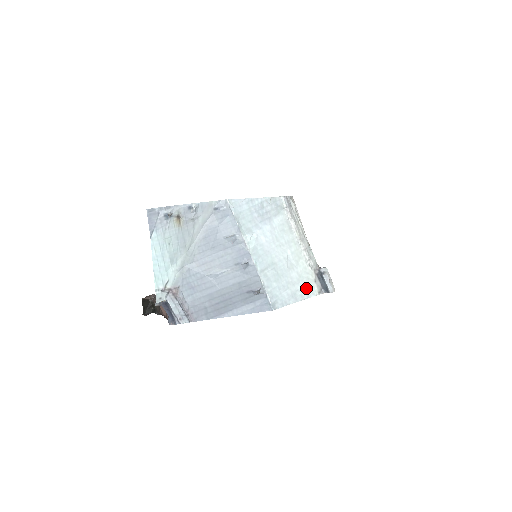
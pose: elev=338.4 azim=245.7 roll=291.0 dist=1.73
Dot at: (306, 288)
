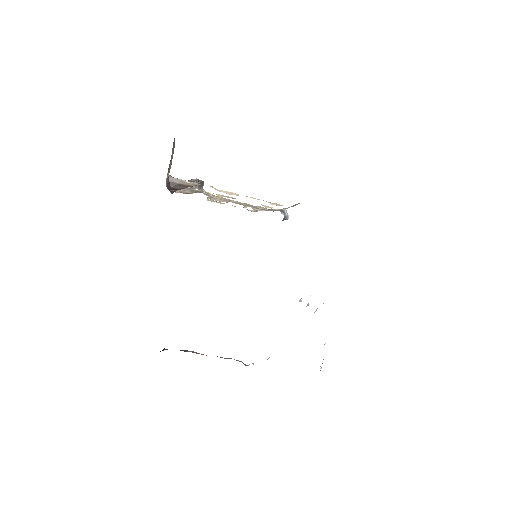
Dot at: occluded
